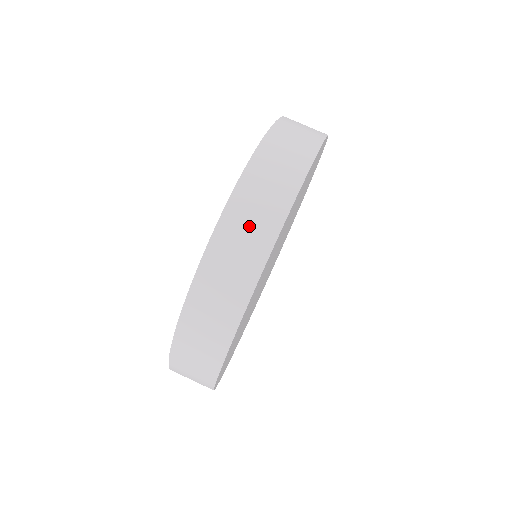
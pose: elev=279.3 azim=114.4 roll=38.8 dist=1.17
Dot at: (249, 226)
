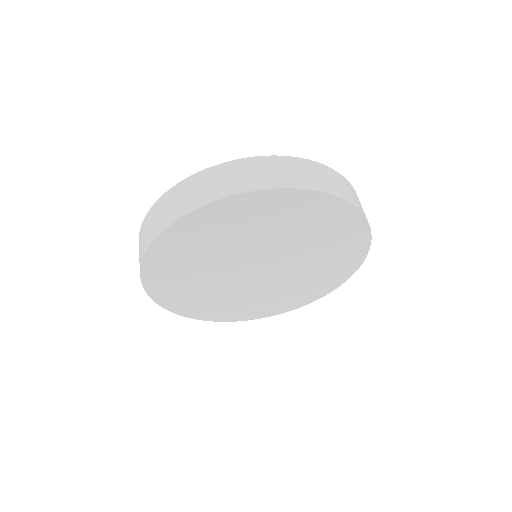
Dot at: (311, 174)
